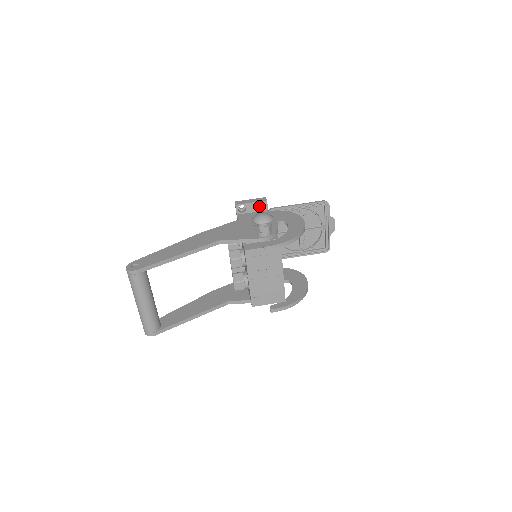
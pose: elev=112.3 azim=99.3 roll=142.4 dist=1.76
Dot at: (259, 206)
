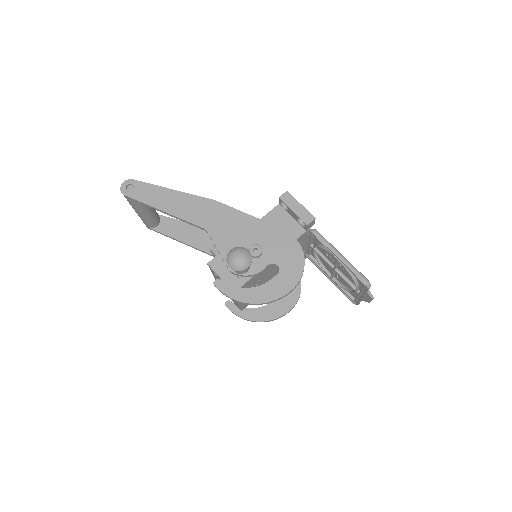
Dot at: occluded
